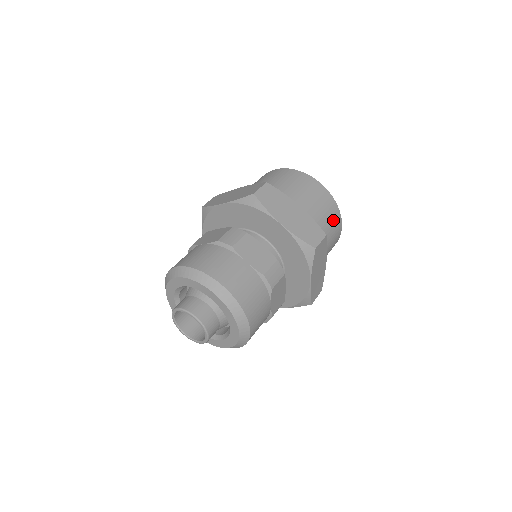
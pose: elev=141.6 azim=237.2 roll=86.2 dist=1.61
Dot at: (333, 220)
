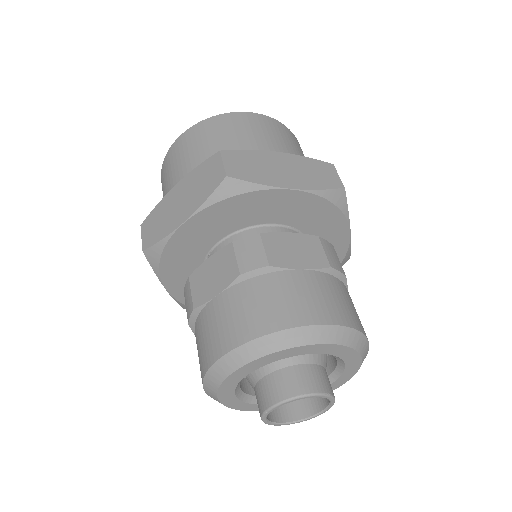
Dot at: (298, 147)
